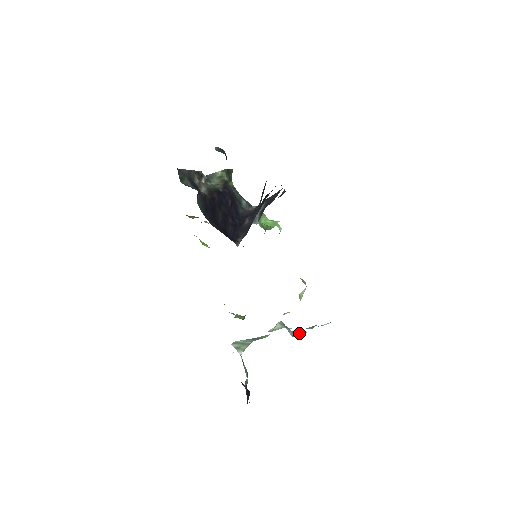
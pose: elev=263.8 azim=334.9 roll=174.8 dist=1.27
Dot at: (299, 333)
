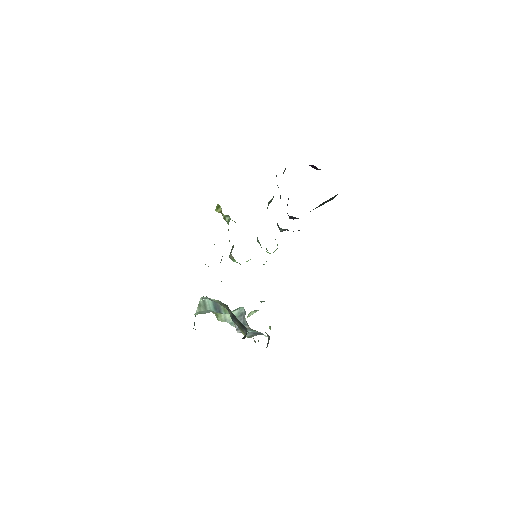
Dot at: (246, 327)
